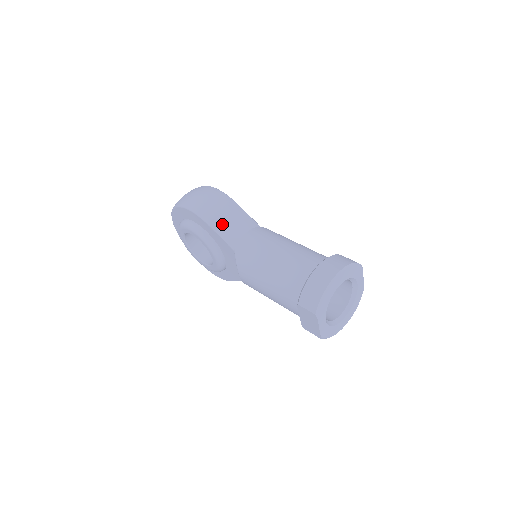
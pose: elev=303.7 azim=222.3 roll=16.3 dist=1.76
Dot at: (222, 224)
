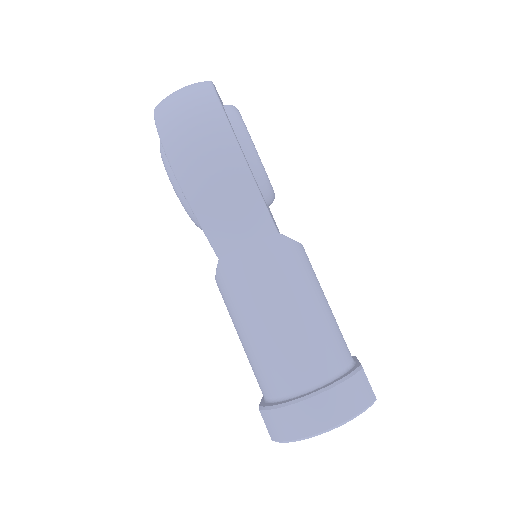
Dot at: (213, 218)
